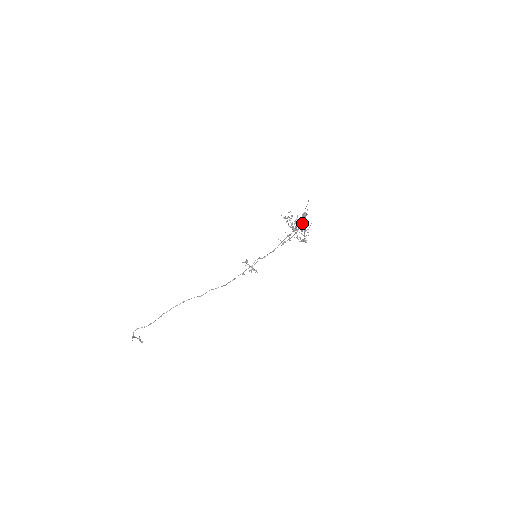
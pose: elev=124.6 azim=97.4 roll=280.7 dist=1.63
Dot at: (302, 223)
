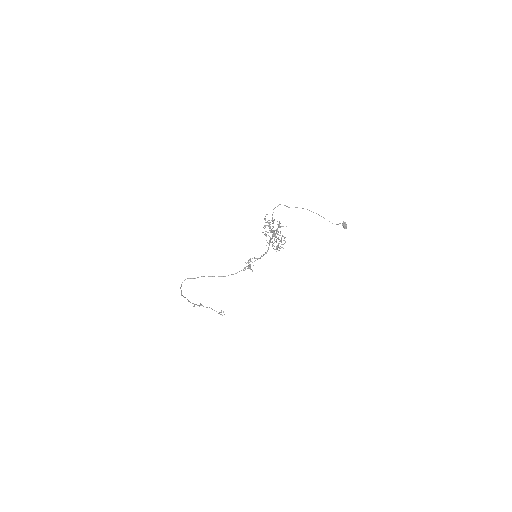
Dot at: (272, 228)
